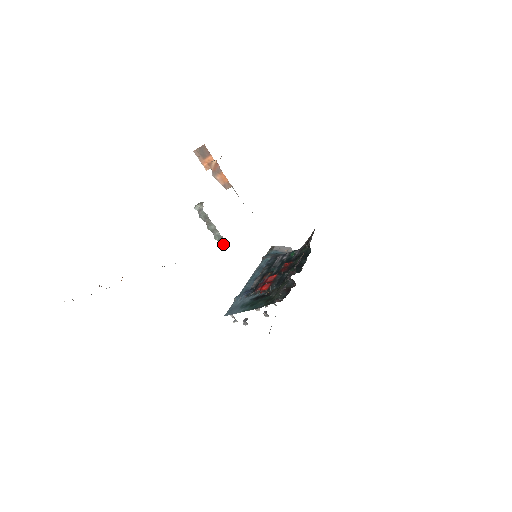
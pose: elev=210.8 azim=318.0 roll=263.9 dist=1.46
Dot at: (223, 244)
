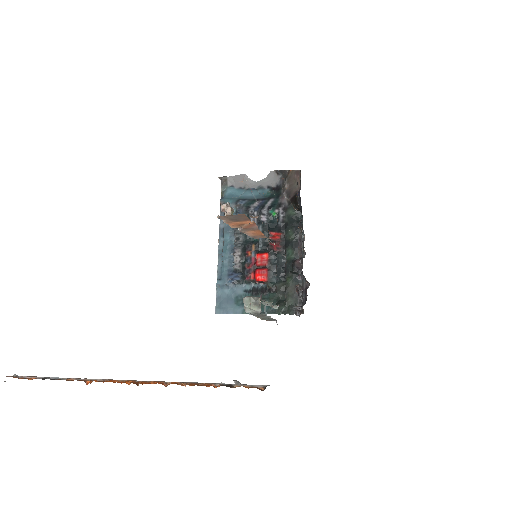
Dot at: (271, 320)
